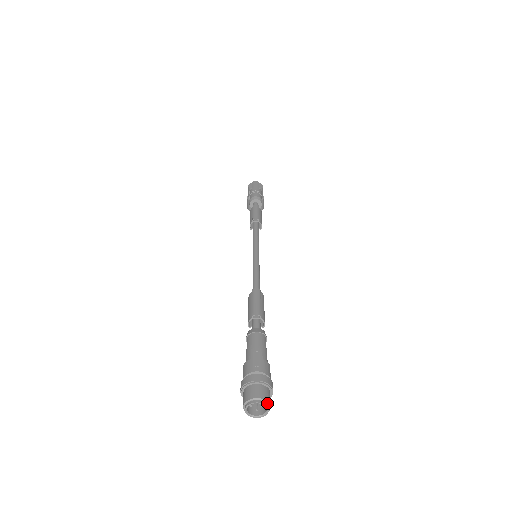
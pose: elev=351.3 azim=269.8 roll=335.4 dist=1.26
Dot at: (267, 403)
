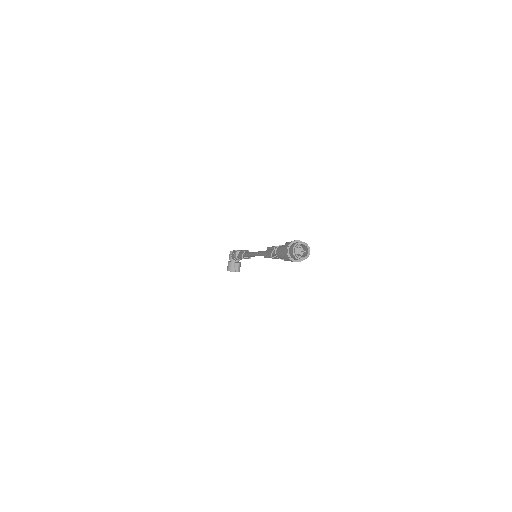
Dot at: (308, 247)
